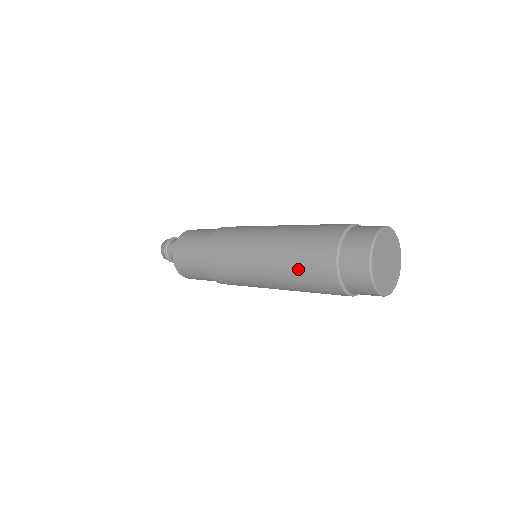
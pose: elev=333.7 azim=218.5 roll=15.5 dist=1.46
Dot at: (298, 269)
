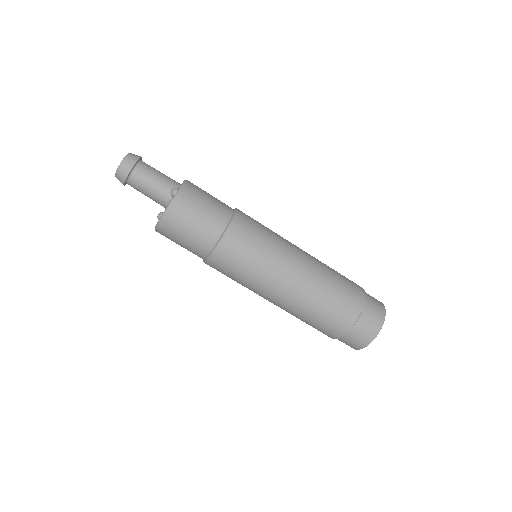
Dot at: (313, 317)
